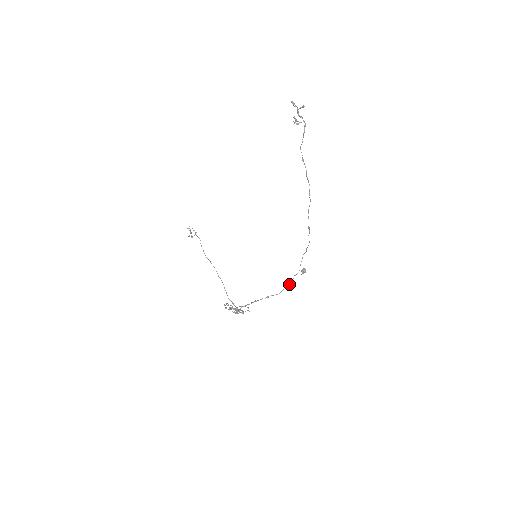
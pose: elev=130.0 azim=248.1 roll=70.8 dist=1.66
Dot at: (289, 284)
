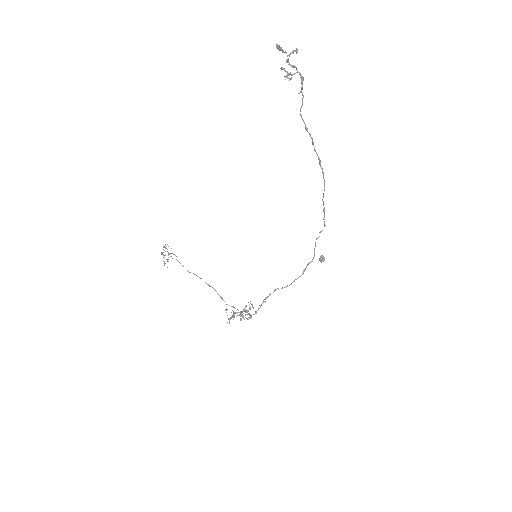
Dot at: (302, 273)
